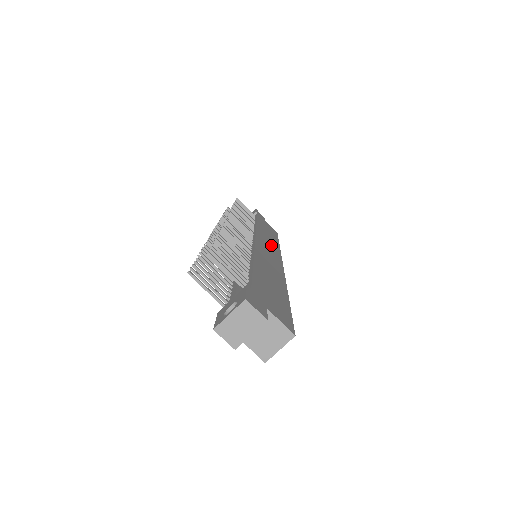
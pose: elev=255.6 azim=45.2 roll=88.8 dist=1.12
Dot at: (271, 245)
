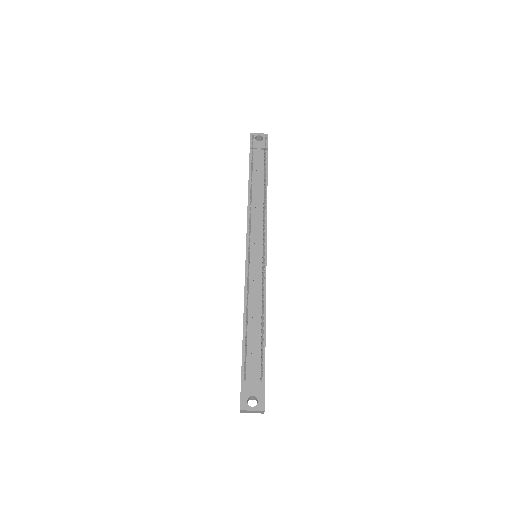
Dot at: occluded
